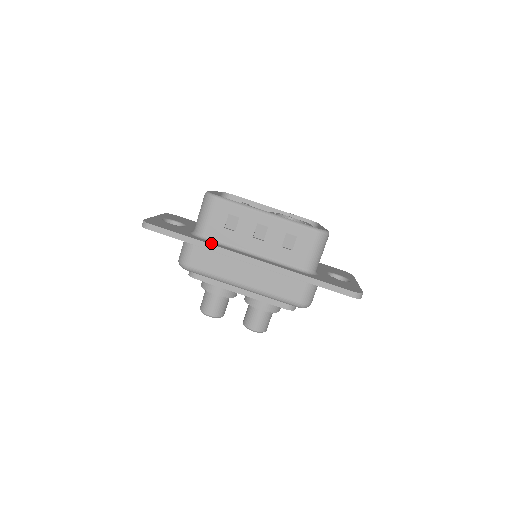
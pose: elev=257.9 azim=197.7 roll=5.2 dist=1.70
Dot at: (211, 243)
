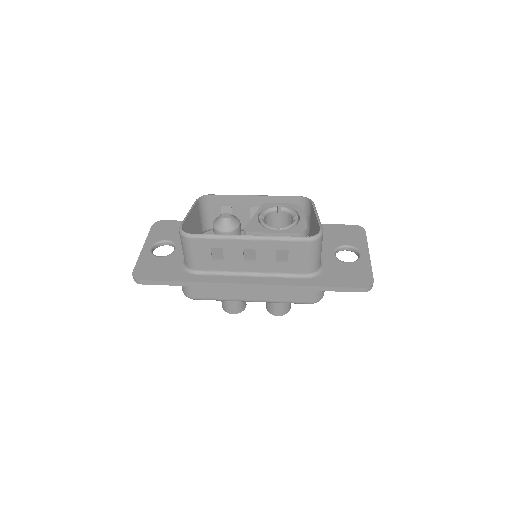
Dot at: (205, 279)
